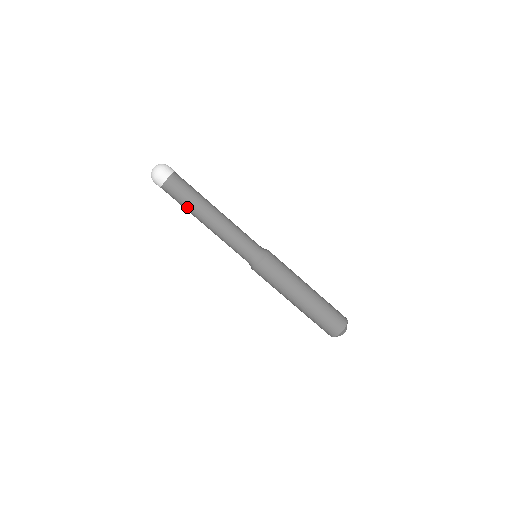
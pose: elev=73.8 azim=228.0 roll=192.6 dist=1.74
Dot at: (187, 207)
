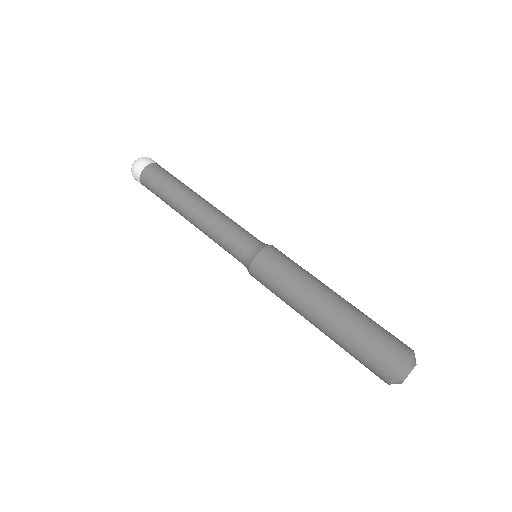
Dot at: (176, 184)
